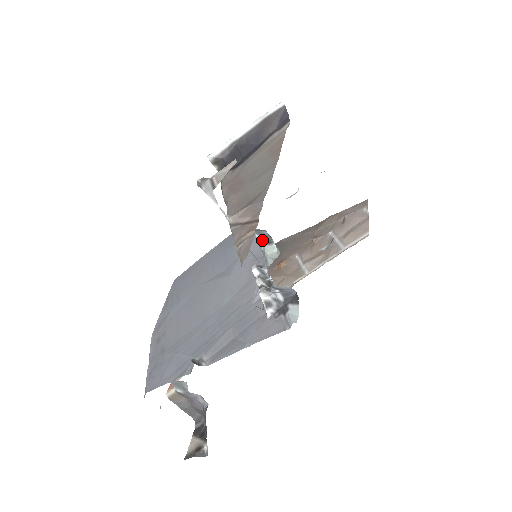
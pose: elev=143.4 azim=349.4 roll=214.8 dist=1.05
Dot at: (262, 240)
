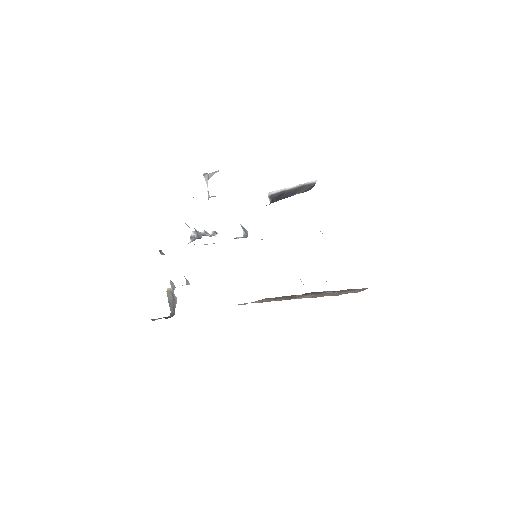
Dot at: (245, 236)
